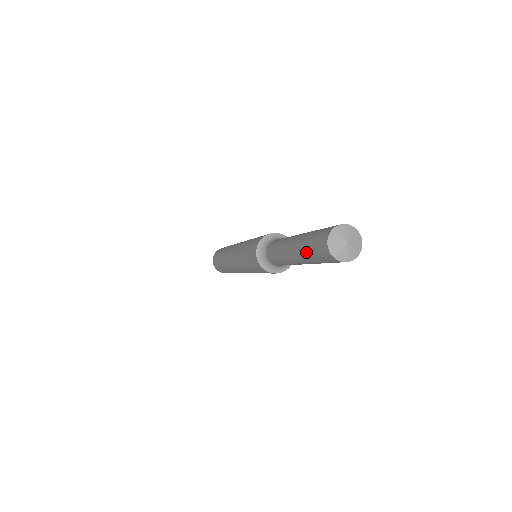
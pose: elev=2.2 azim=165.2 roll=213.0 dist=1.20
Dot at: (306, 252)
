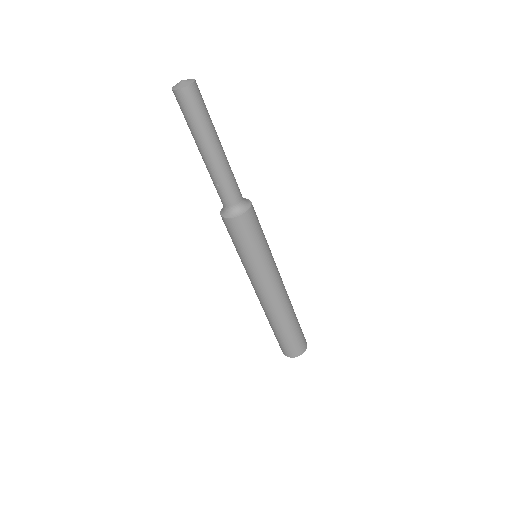
Dot at: (194, 126)
